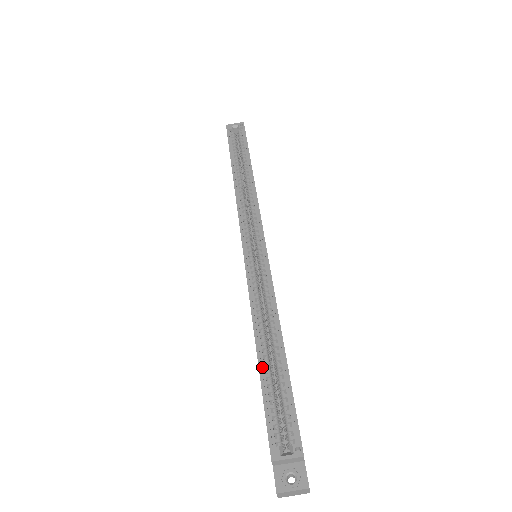
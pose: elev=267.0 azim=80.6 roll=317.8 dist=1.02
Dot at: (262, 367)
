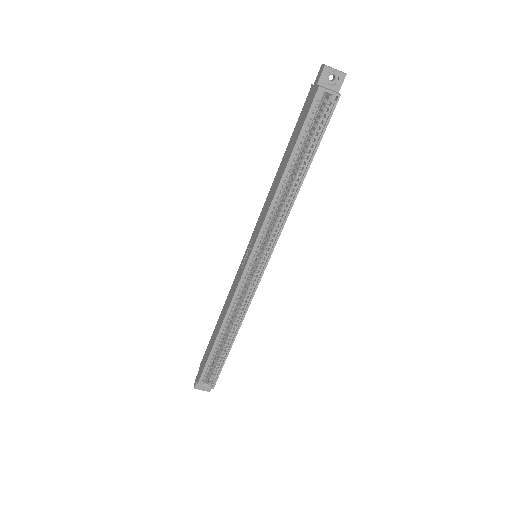
Dot at: (215, 345)
